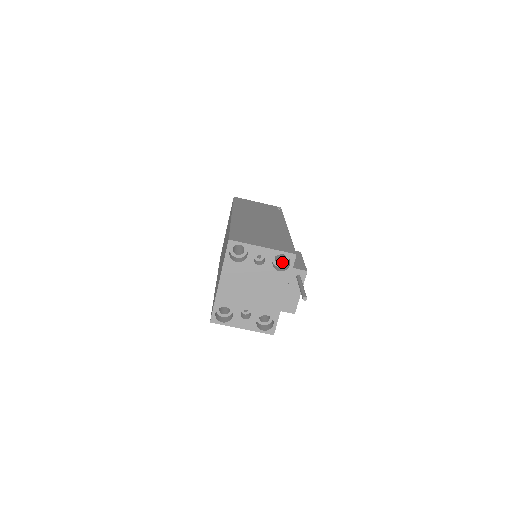
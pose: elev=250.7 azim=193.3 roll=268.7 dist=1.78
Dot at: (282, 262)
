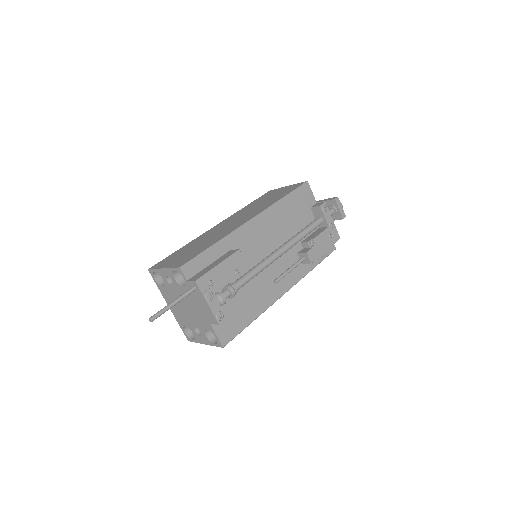
Dot at: occluded
